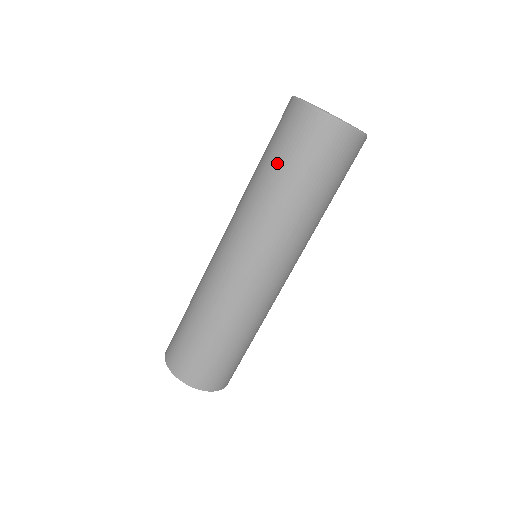
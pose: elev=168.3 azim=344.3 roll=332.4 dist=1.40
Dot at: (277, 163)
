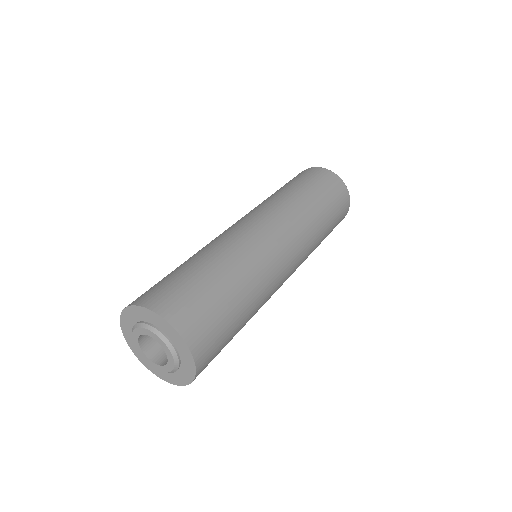
Dot at: (313, 190)
